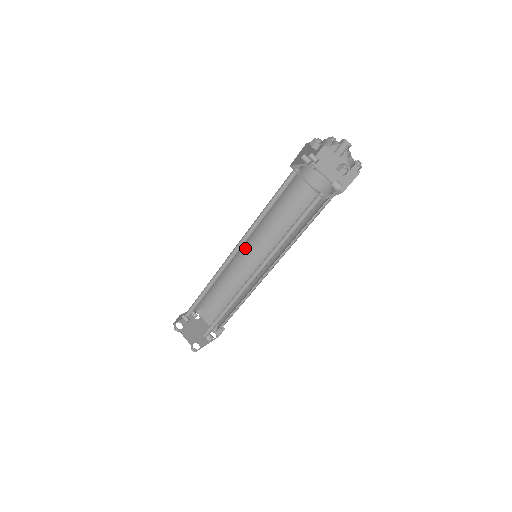
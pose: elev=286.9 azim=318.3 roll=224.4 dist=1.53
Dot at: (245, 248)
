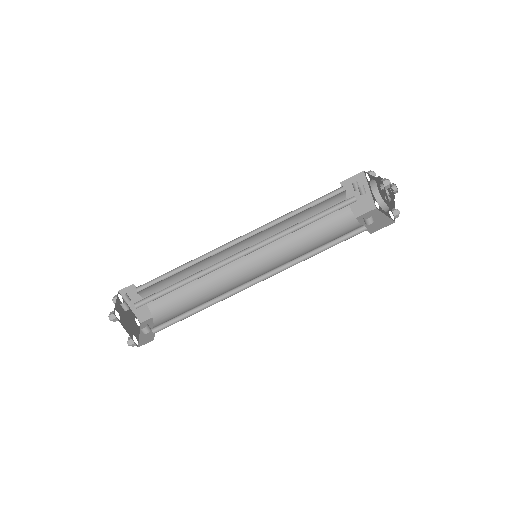
Dot at: (239, 242)
